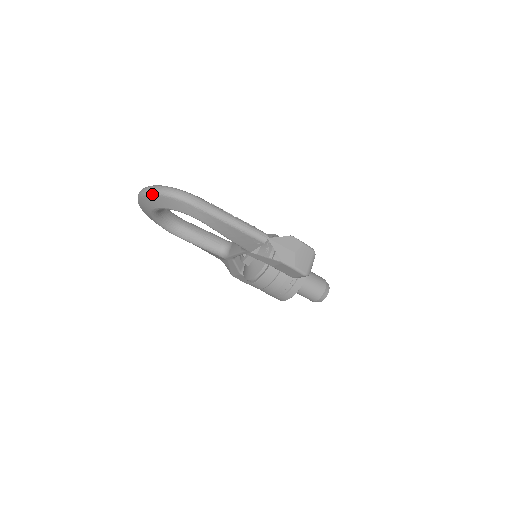
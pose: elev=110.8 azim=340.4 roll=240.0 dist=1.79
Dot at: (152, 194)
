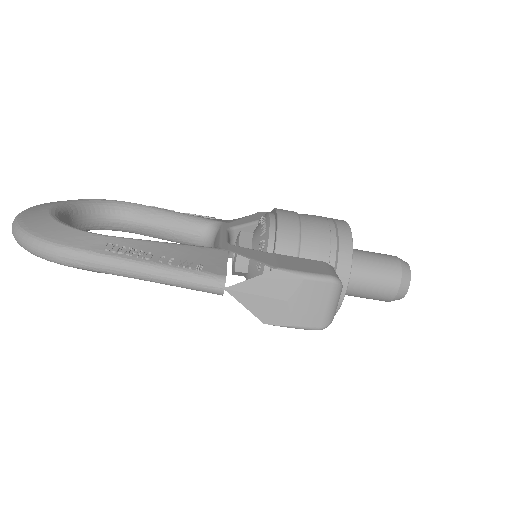
Dot at: occluded
